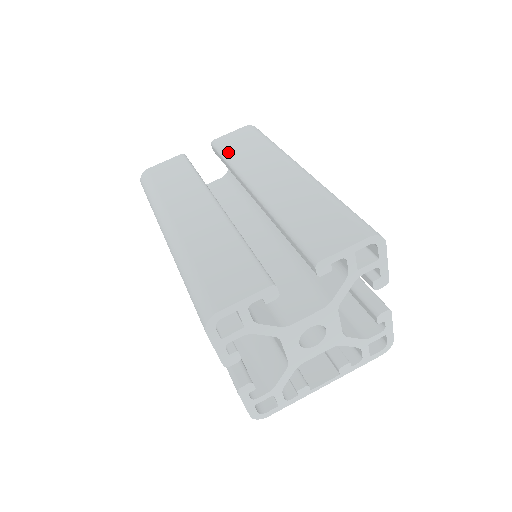
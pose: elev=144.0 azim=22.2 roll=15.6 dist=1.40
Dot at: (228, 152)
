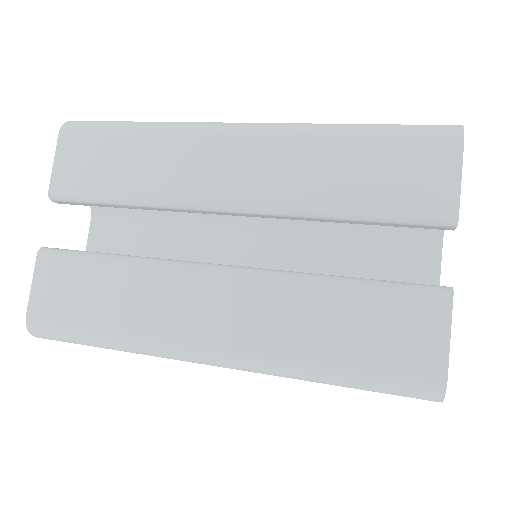
Dot at: (104, 191)
